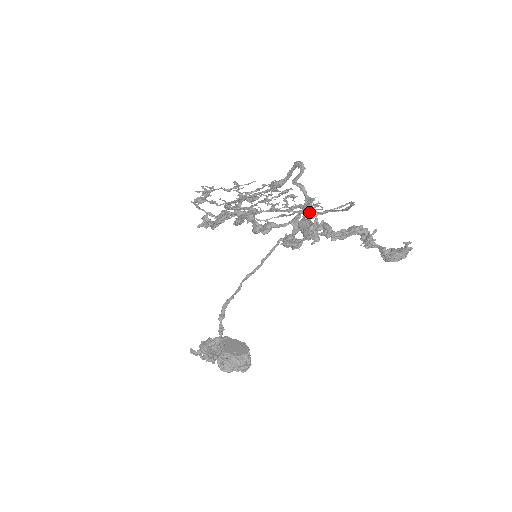
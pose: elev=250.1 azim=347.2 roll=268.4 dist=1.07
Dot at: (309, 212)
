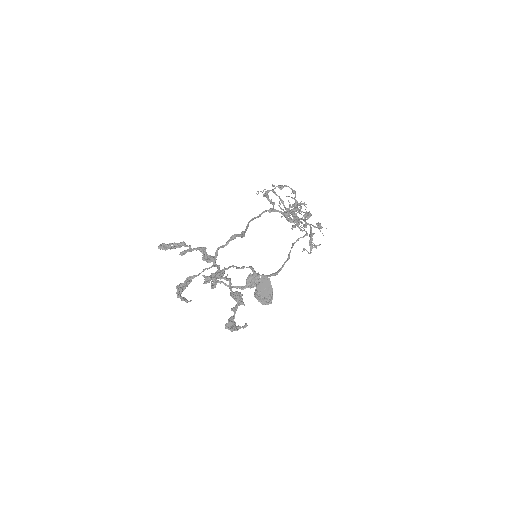
Dot at: (196, 275)
